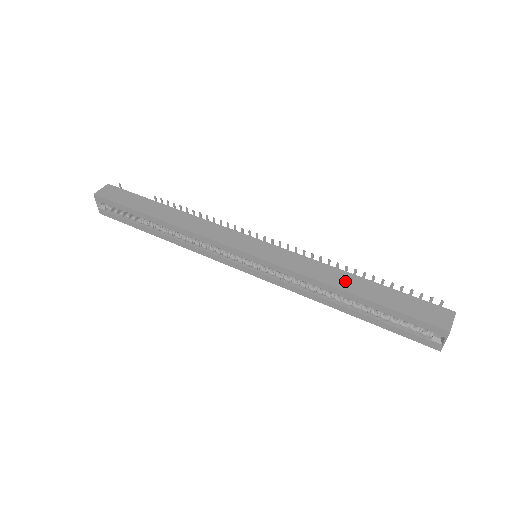
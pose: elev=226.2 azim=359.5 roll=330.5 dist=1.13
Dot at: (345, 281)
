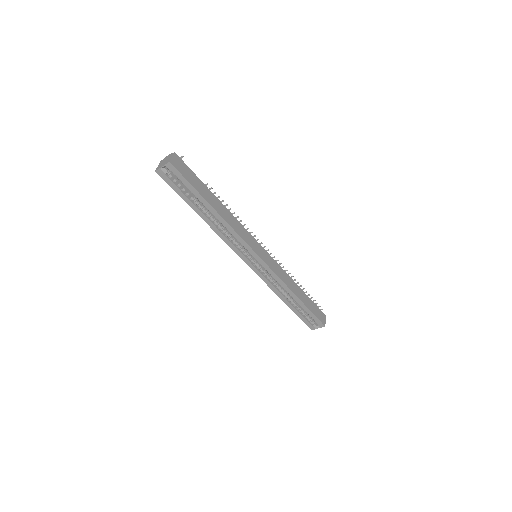
Dot at: (296, 290)
